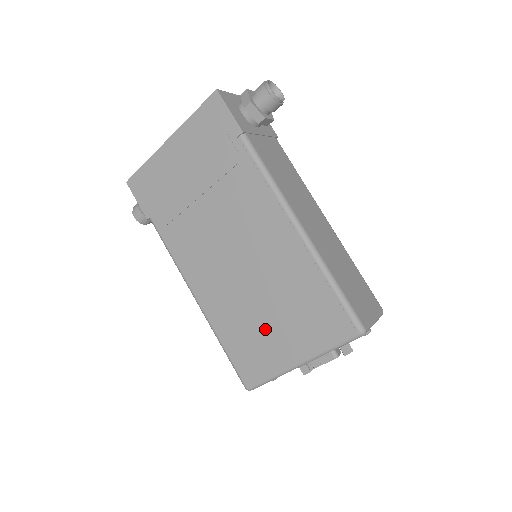
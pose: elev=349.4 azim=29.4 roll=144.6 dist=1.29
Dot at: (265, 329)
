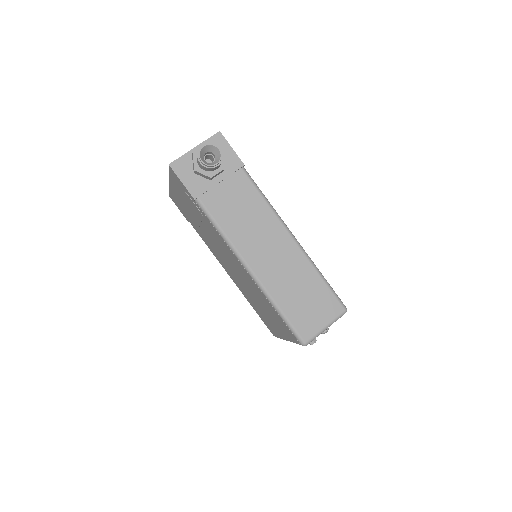
Dot at: (264, 314)
